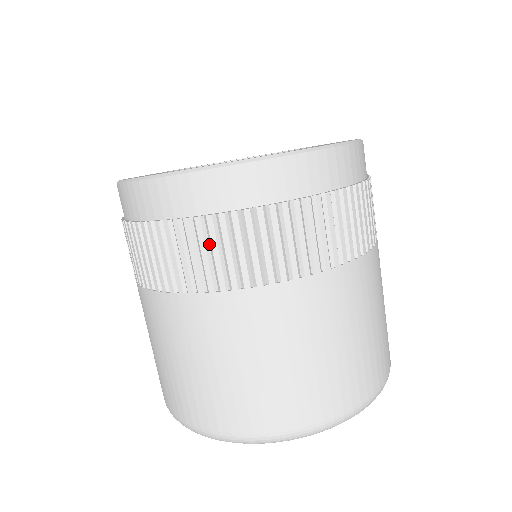
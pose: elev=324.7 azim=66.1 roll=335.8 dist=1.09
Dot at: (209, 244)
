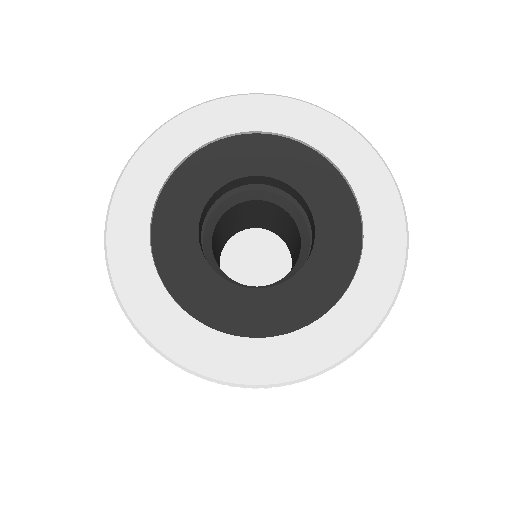
Dot at: occluded
